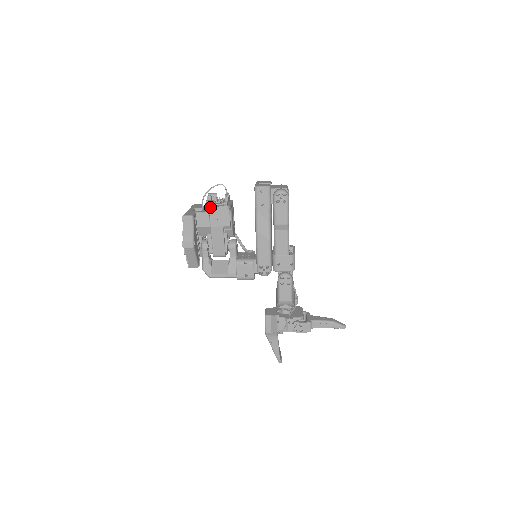
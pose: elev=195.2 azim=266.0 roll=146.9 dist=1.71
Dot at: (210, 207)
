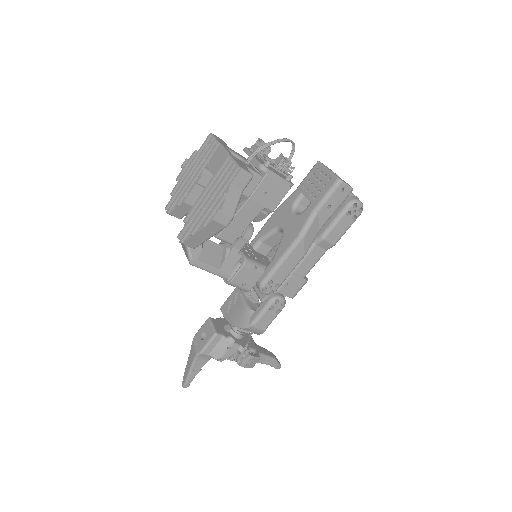
Dot at: (272, 172)
